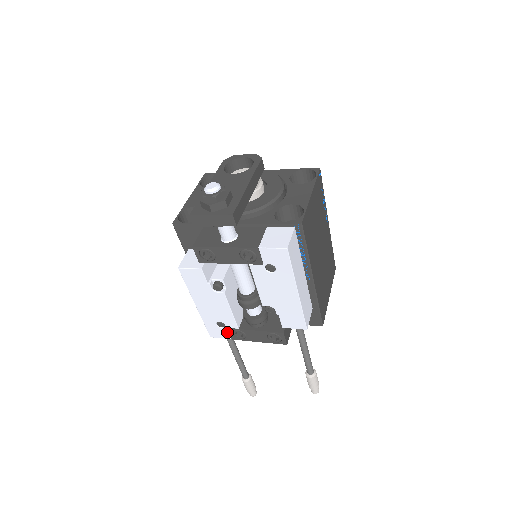
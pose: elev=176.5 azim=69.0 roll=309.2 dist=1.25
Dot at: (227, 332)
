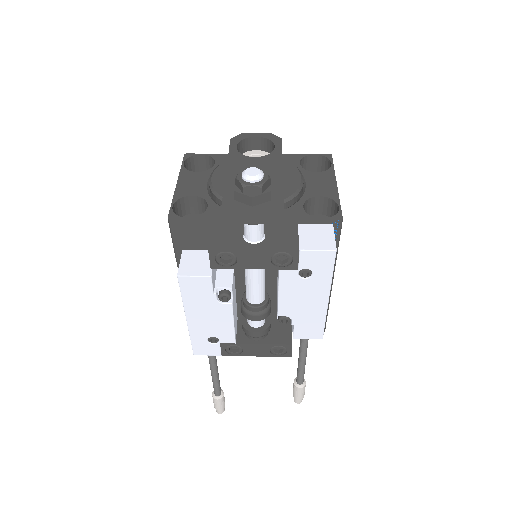
Dot at: (219, 348)
